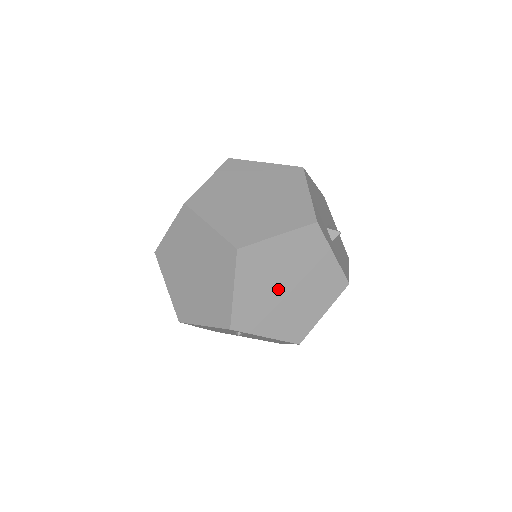
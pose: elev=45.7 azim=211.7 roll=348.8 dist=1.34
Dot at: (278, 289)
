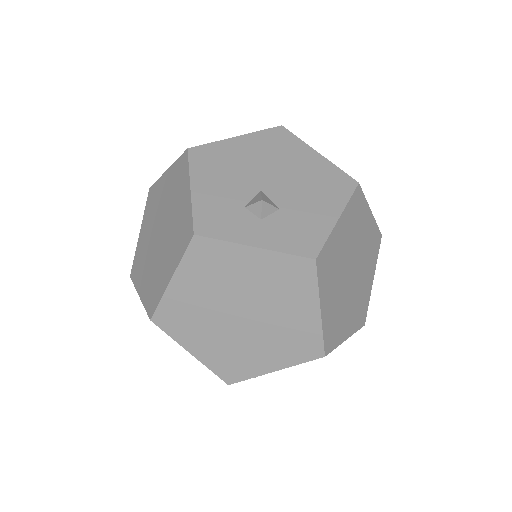
Dot at: (233, 324)
